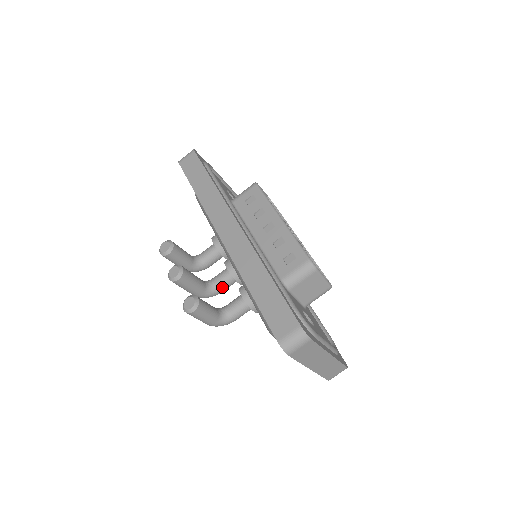
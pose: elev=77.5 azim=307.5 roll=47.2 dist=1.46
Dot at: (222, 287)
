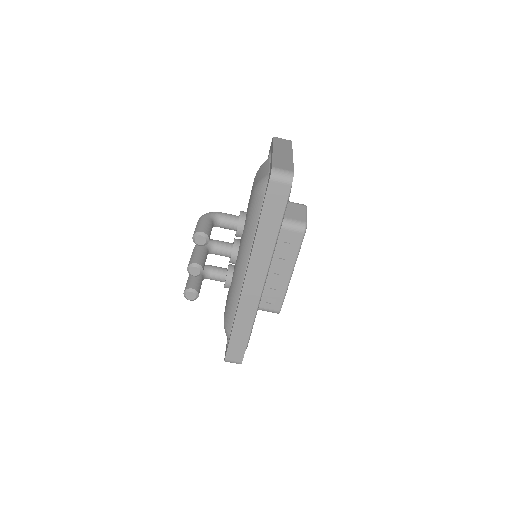
Dot at: occluded
